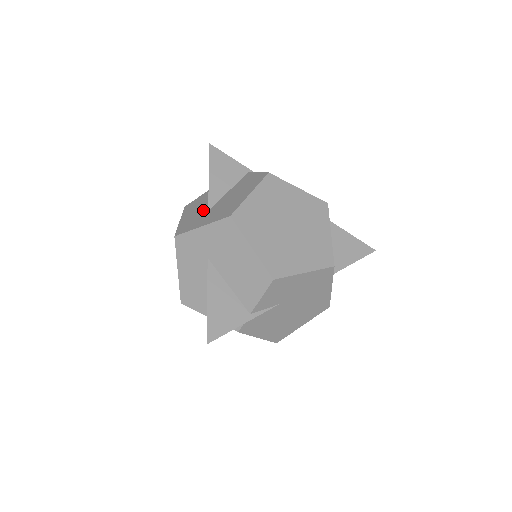
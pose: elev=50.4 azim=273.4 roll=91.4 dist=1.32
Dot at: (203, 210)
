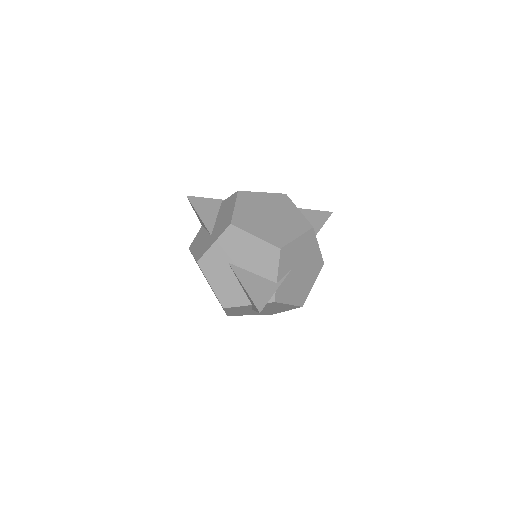
Dot at: (206, 238)
